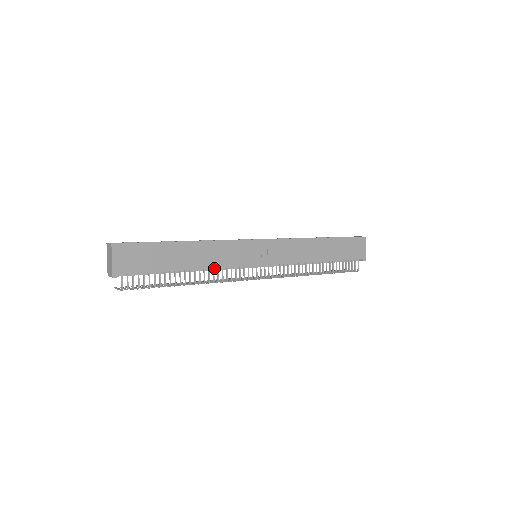
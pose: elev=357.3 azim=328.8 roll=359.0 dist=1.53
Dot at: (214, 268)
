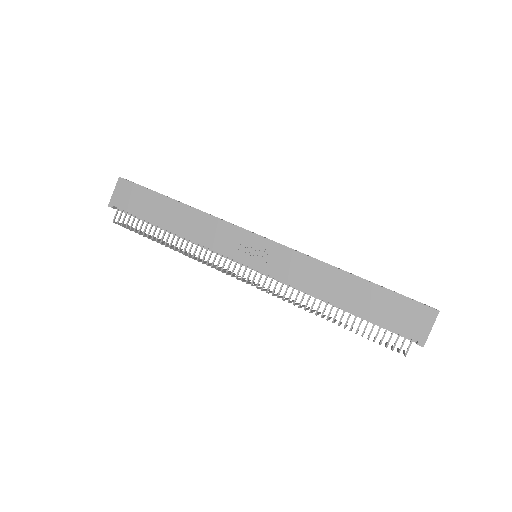
Dot at: (196, 242)
